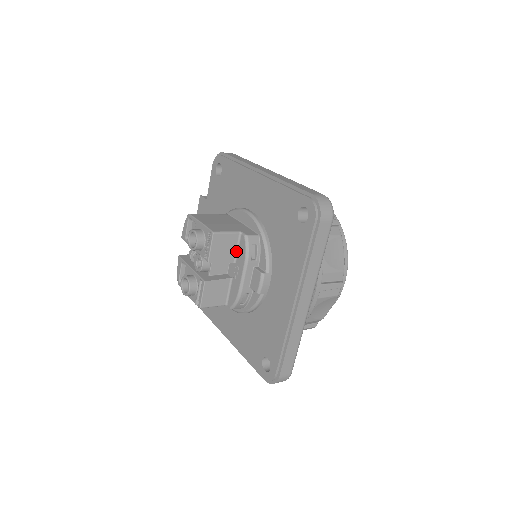
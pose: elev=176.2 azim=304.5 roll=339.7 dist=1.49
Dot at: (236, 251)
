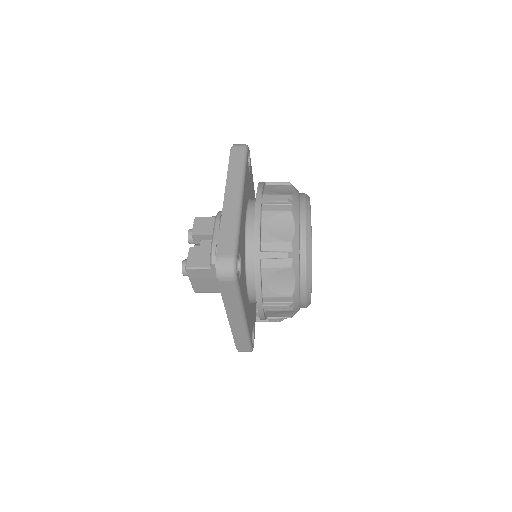
Dot at: occluded
